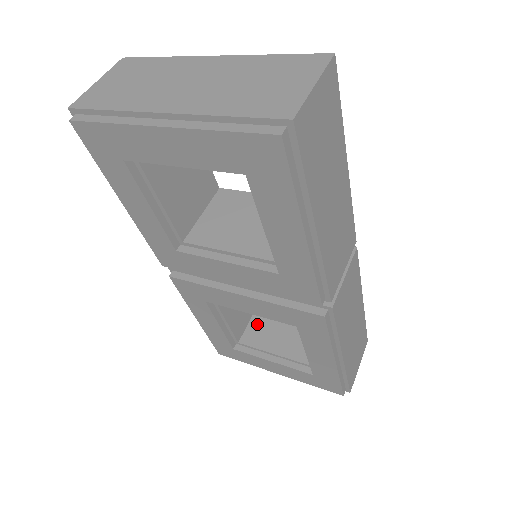
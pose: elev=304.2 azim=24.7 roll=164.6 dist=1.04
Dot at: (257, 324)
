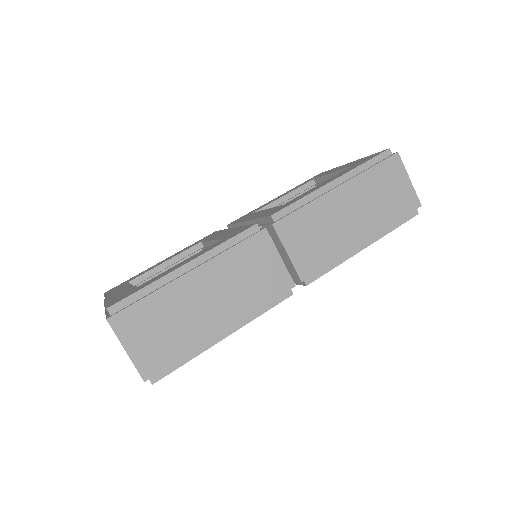
Dot at: occluded
